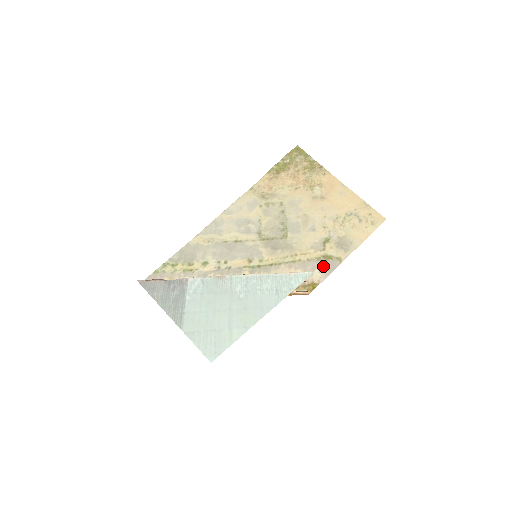
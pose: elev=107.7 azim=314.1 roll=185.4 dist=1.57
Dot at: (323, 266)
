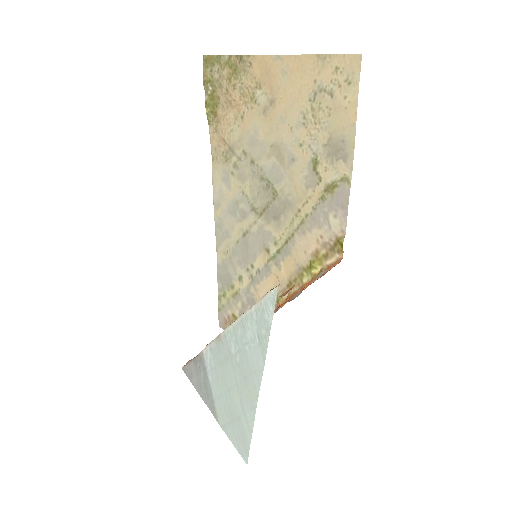
Dot at: (333, 205)
